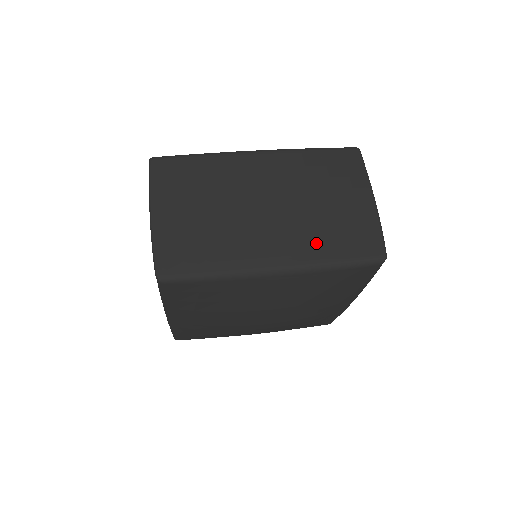
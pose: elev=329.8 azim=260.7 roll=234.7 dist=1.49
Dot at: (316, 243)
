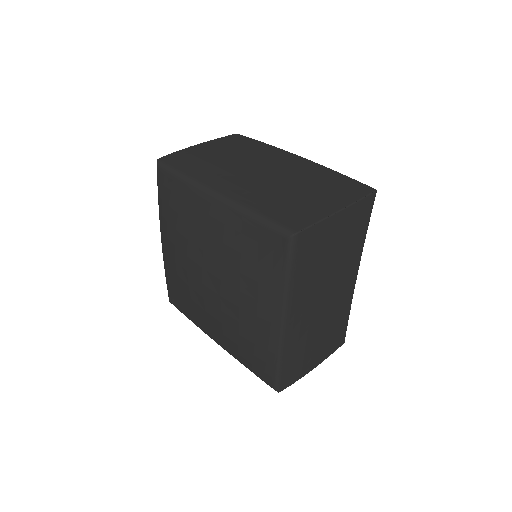
Dot at: (260, 198)
